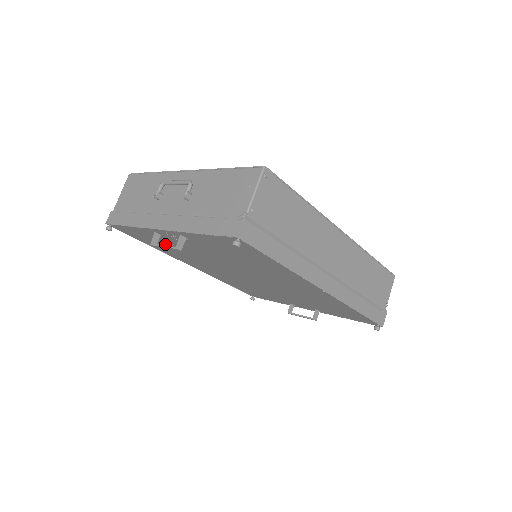
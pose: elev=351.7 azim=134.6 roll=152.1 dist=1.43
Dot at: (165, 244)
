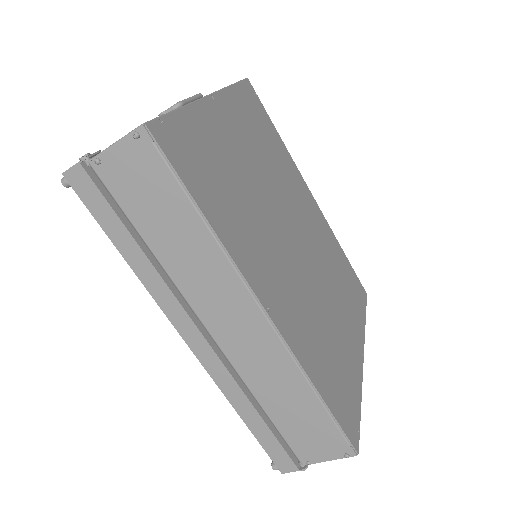
Dot at: occluded
